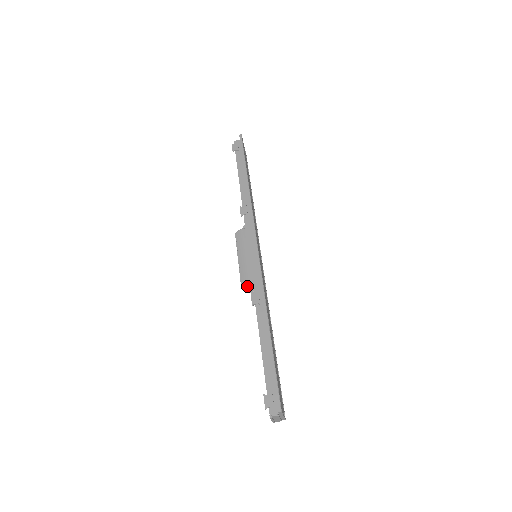
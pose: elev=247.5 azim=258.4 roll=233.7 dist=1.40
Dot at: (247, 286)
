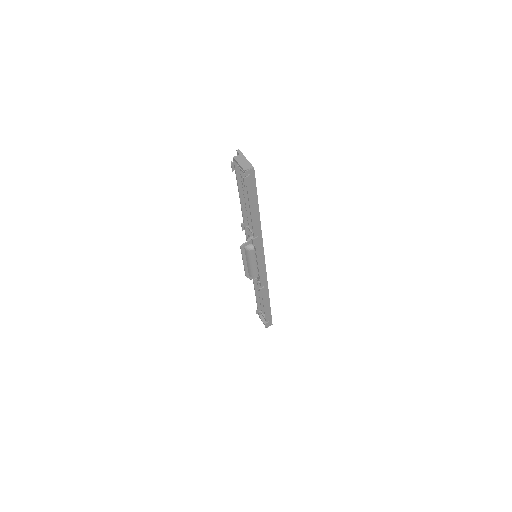
Dot at: (245, 246)
